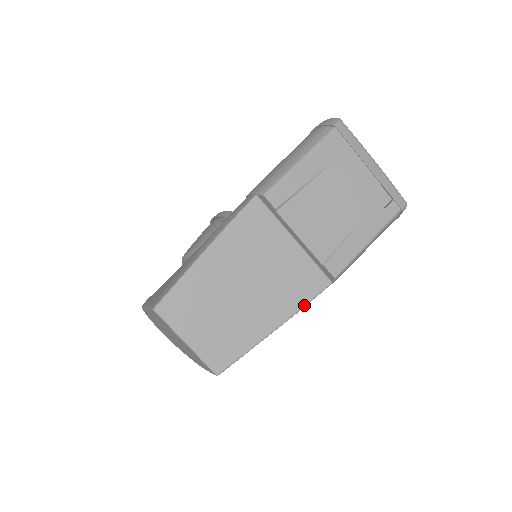
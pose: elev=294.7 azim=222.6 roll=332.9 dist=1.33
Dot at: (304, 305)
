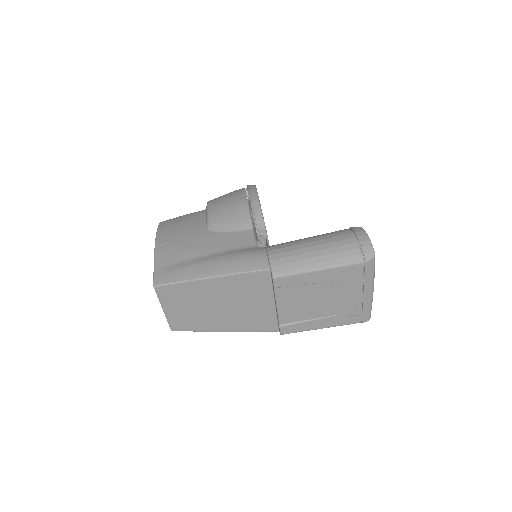
Dot at: (251, 331)
